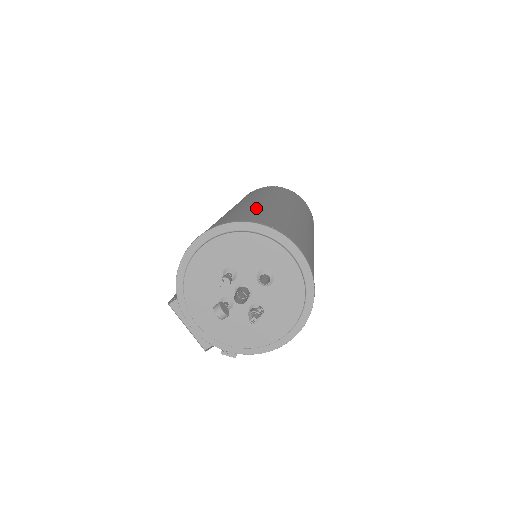
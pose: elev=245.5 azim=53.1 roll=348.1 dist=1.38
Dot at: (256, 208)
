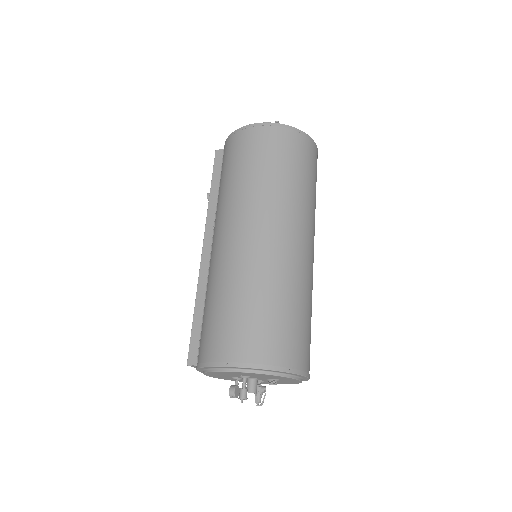
Dot at: (273, 294)
